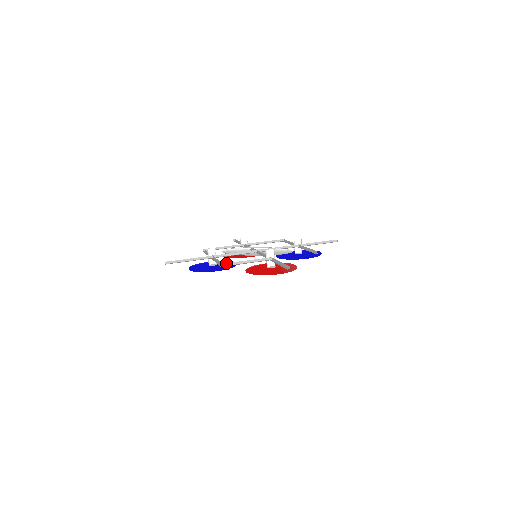
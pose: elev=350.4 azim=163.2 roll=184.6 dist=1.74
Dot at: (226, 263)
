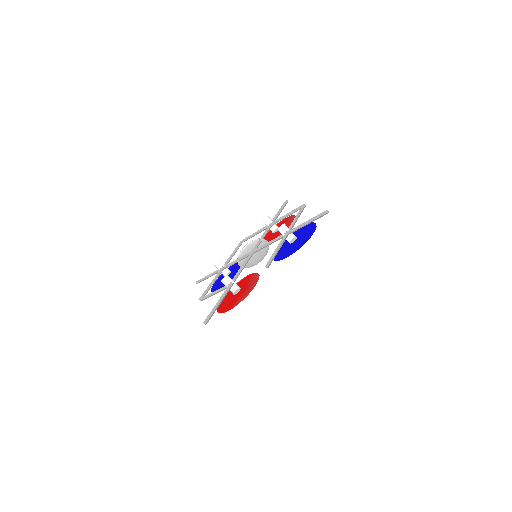
Dot at: (203, 297)
